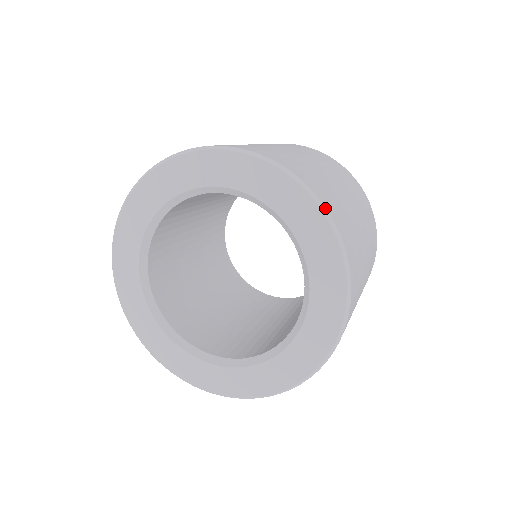
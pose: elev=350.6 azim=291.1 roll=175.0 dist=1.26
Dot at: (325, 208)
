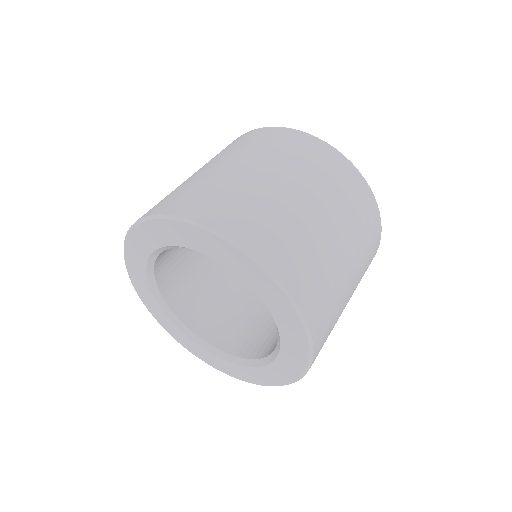
Dot at: (283, 286)
